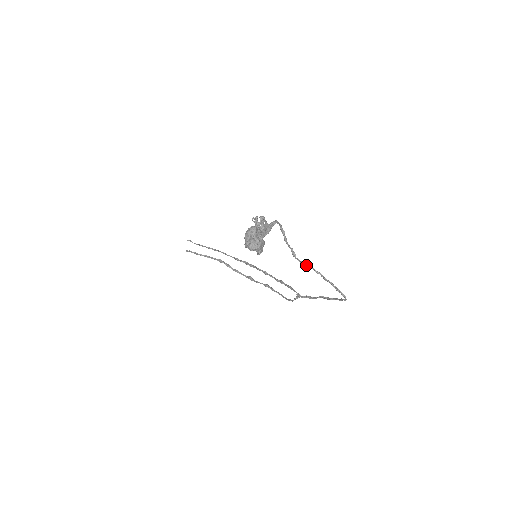
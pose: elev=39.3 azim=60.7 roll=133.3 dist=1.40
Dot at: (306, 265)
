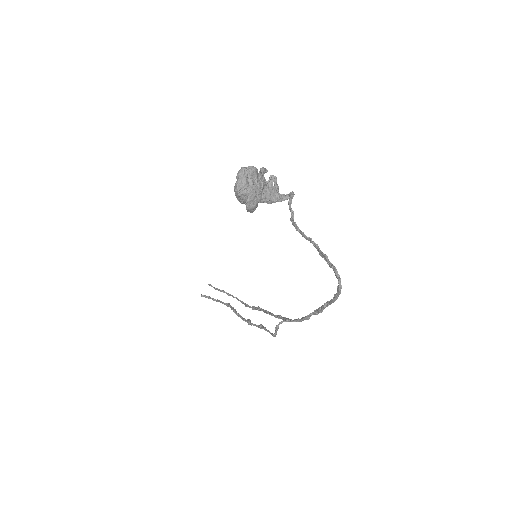
Dot at: (302, 232)
